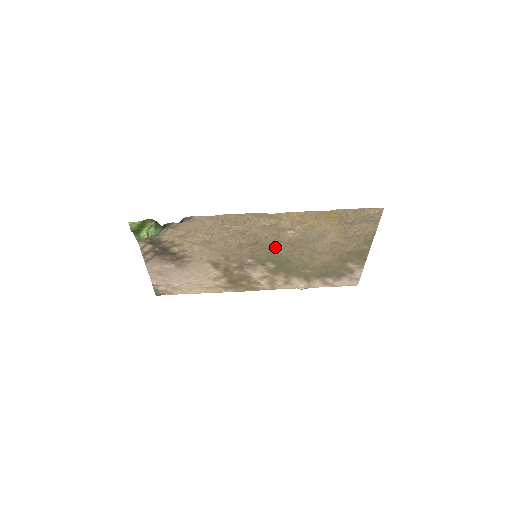
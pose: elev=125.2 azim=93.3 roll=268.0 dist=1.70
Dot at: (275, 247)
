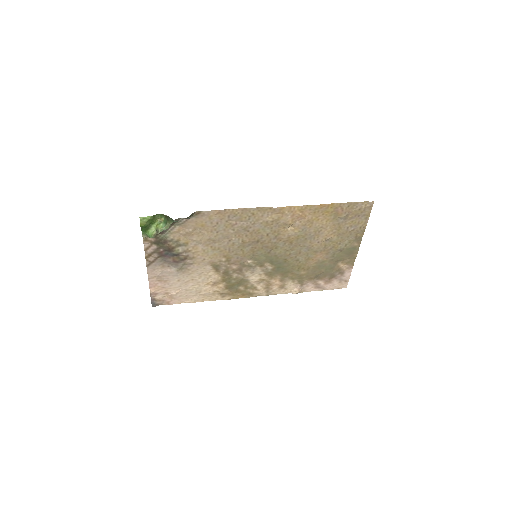
Dot at: (275, 245)
